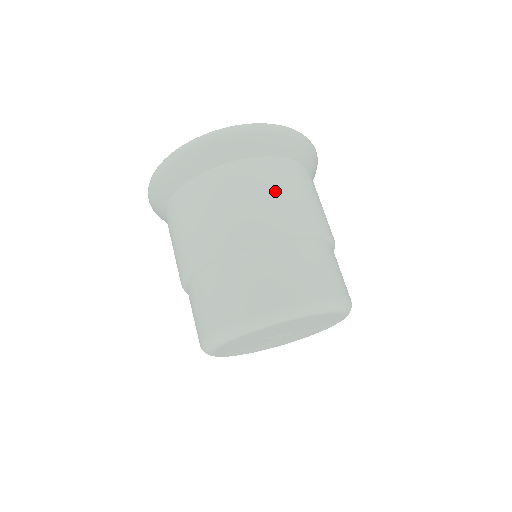
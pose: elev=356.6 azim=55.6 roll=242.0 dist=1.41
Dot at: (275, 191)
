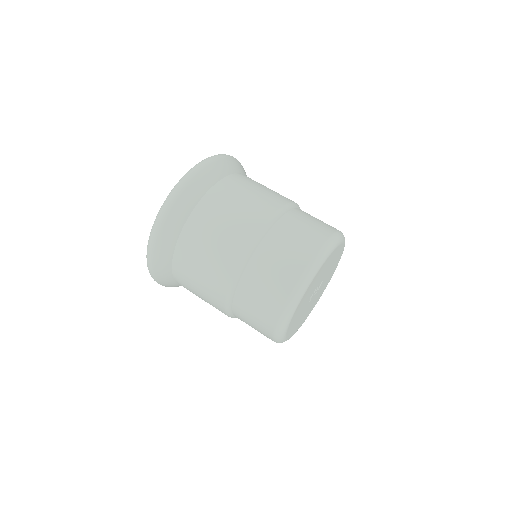
Dot at: (244, 197)
